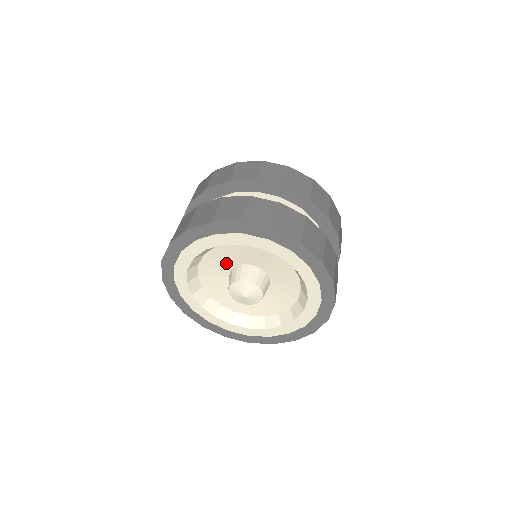
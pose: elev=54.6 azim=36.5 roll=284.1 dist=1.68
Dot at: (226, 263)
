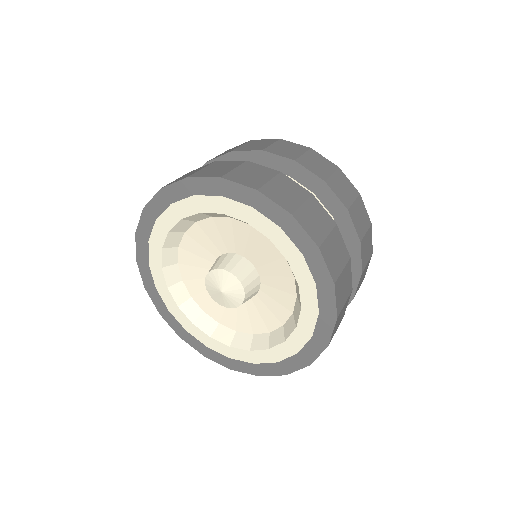
Dot at: (217, 244)
